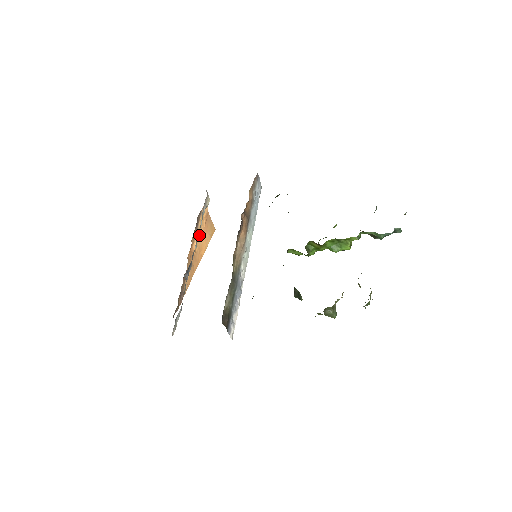
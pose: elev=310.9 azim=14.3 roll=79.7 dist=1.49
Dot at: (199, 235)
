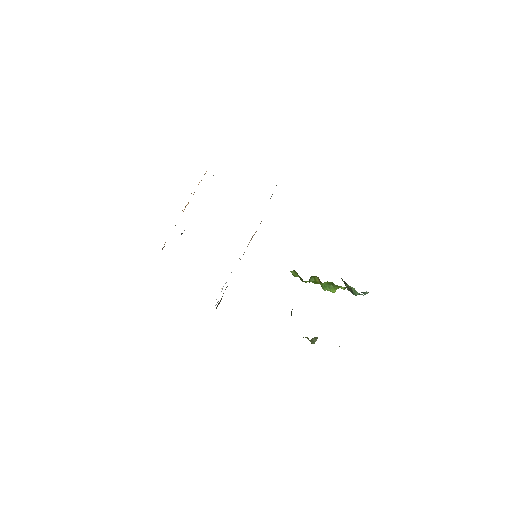
Dot at: occluded
